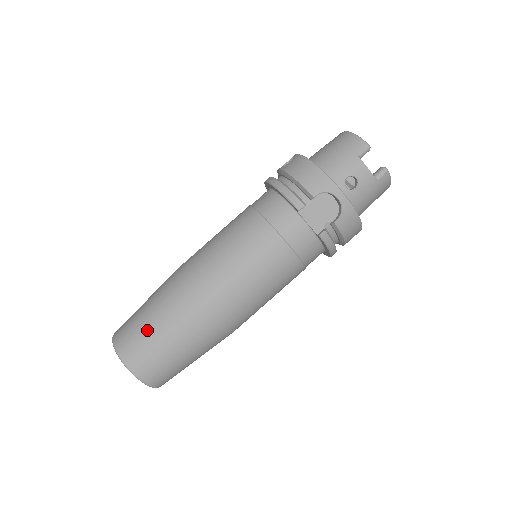
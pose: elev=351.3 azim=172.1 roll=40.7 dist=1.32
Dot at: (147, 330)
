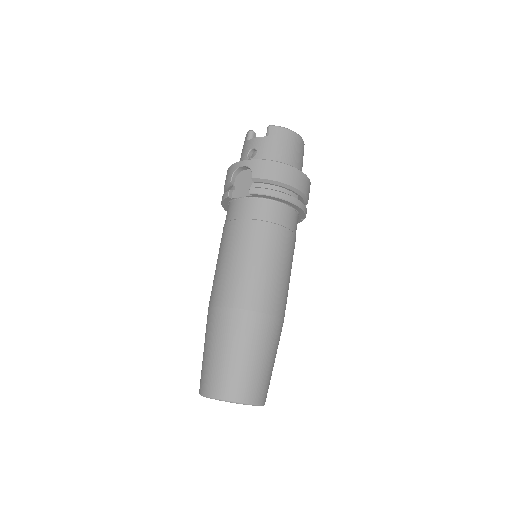
Dot at: (203, 358)
